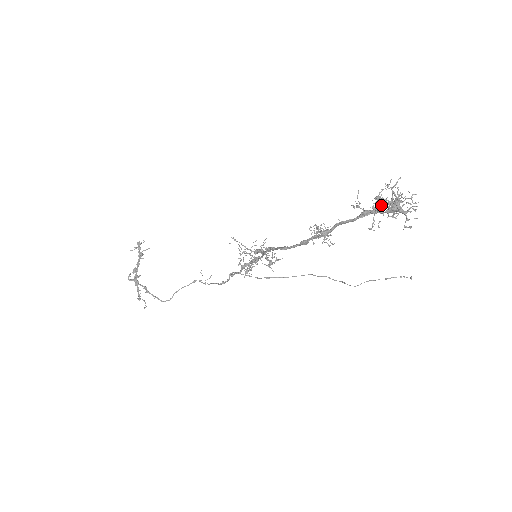
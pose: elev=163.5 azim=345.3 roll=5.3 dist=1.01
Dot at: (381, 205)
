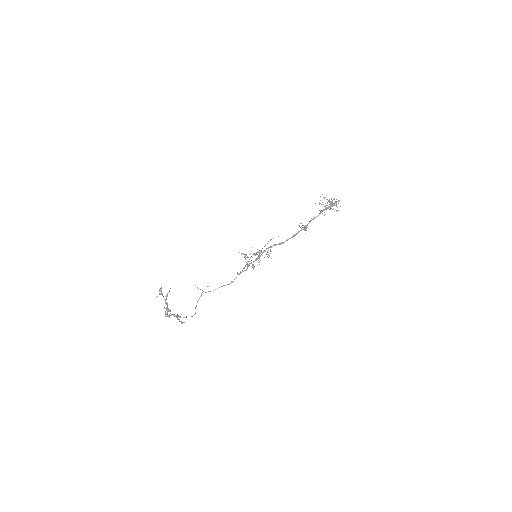
Dot at: (330, 206)
